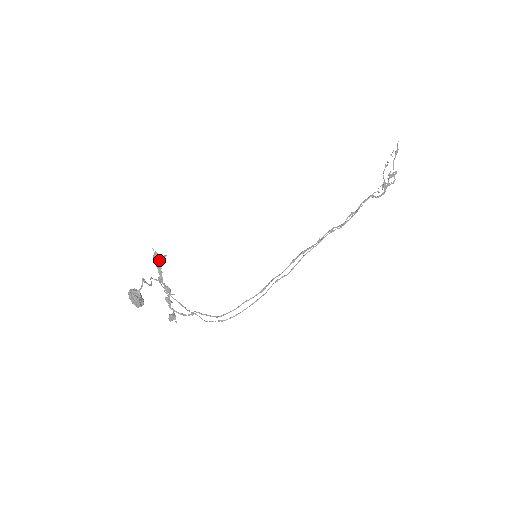
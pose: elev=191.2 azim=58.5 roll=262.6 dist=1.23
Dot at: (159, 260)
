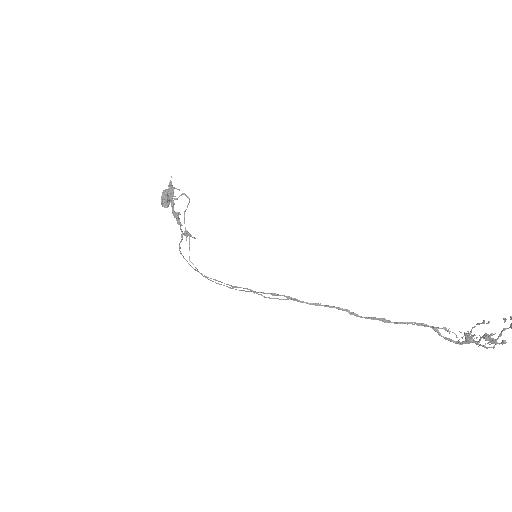
Dot at: (171, 189)
